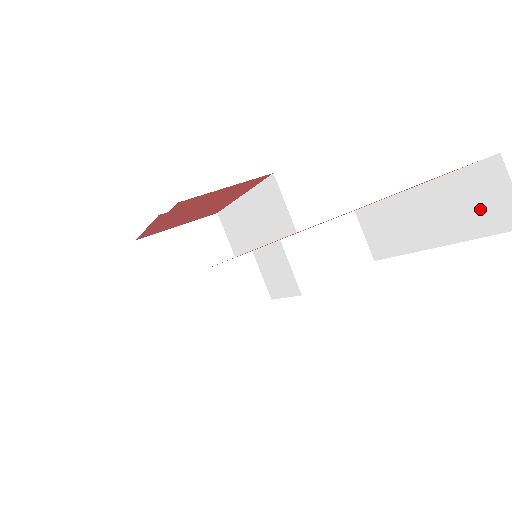
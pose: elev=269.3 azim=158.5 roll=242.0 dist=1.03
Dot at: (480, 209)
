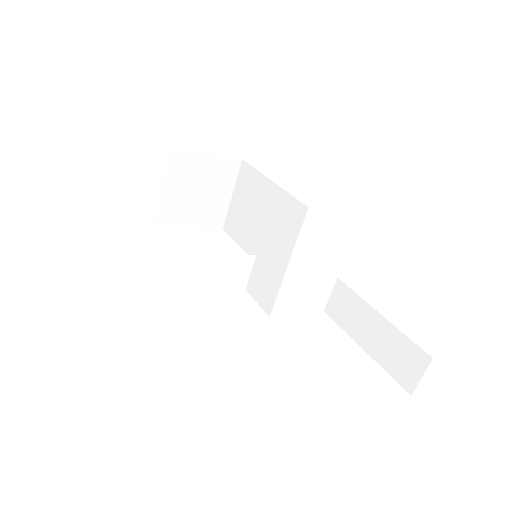
Dot at: (400, 364)
